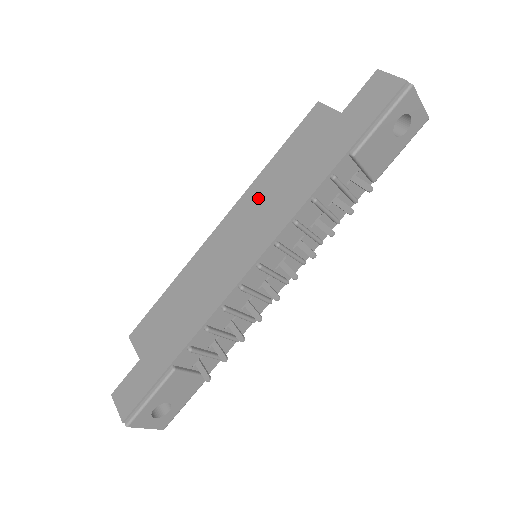
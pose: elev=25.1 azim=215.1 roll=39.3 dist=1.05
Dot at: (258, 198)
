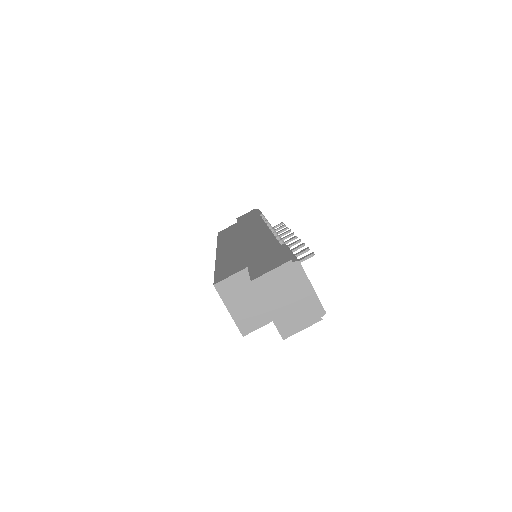
Dot at: (230, 238)
